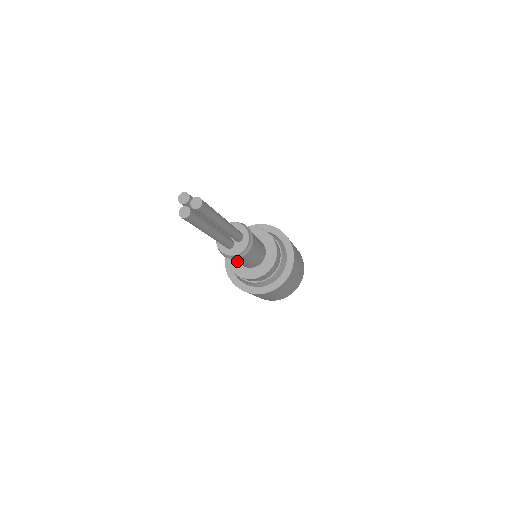
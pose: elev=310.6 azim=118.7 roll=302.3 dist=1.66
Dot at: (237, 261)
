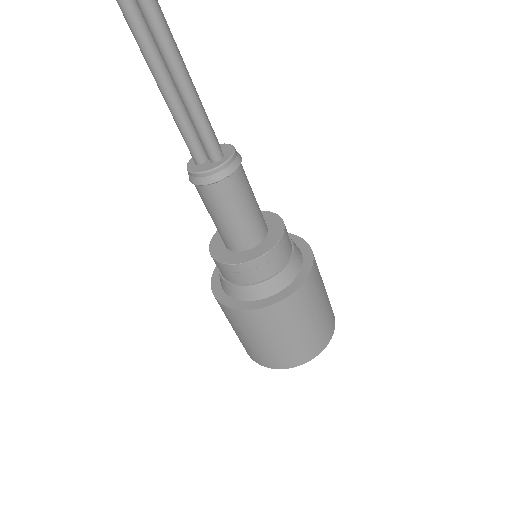
Dot at: (206, 207)
